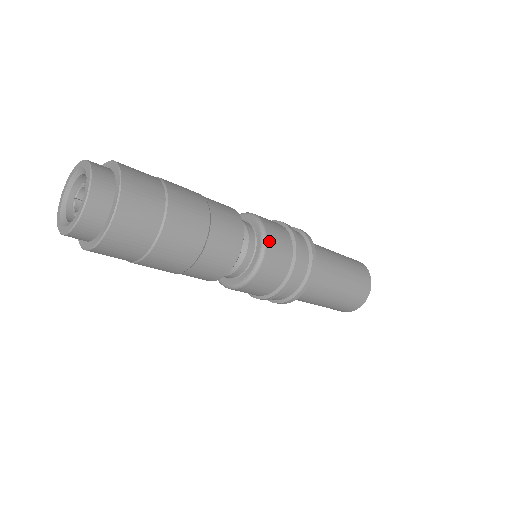
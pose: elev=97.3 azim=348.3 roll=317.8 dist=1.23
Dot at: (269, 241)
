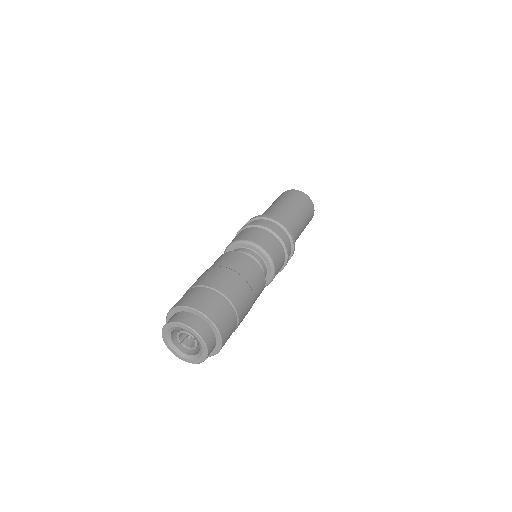
Dot at: (266, 249)
